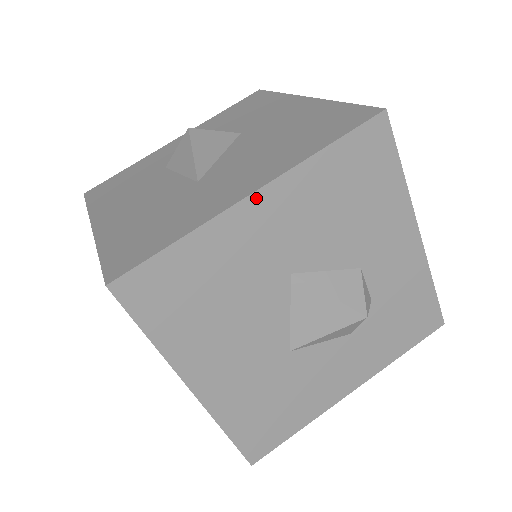
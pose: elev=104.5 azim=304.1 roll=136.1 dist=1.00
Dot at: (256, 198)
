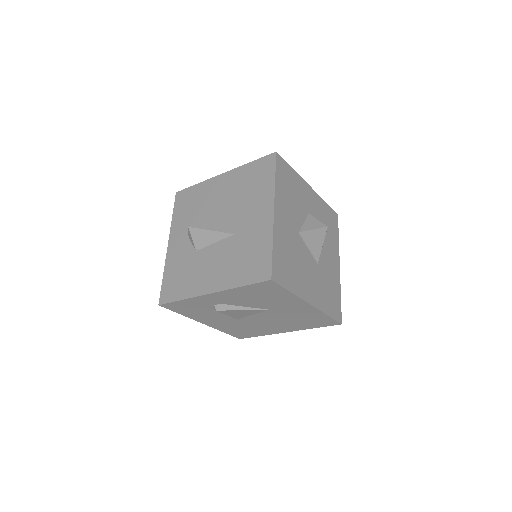
Dot at: (276, 212)
